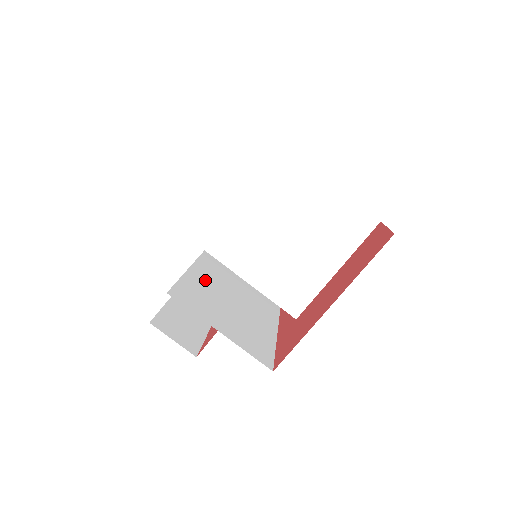
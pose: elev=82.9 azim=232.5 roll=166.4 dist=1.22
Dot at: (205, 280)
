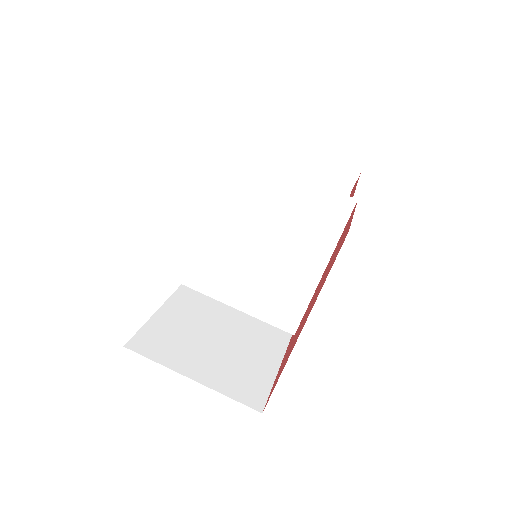
Dot at: (191, 305)
